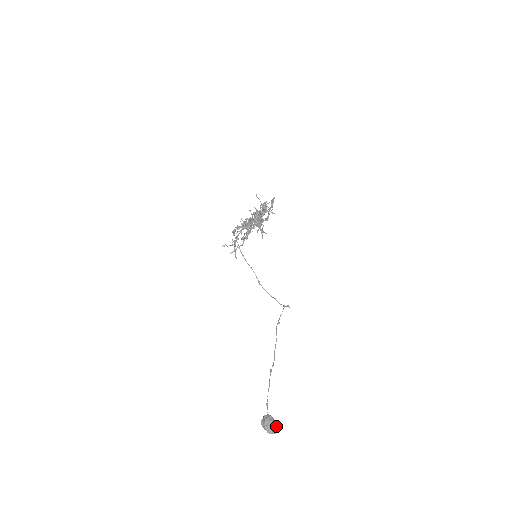
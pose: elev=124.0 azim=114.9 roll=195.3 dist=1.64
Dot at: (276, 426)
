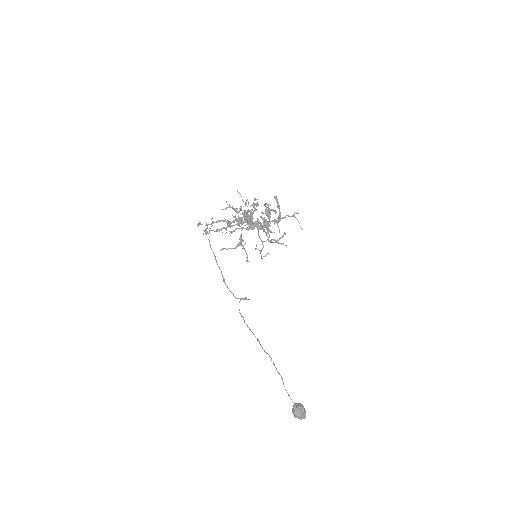
Dot at: occluded
